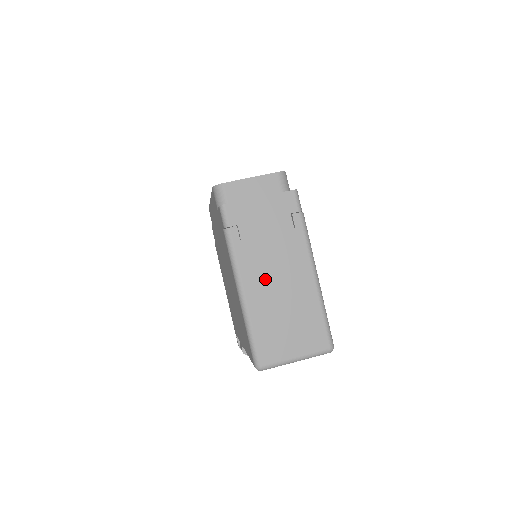
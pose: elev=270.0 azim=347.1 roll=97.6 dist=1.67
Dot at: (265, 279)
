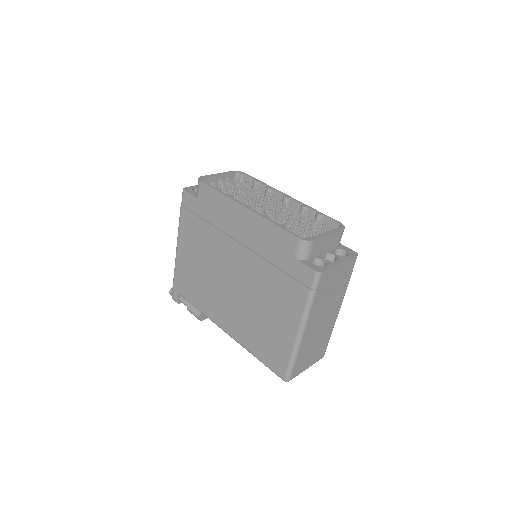
Dot at: (317, 323)
